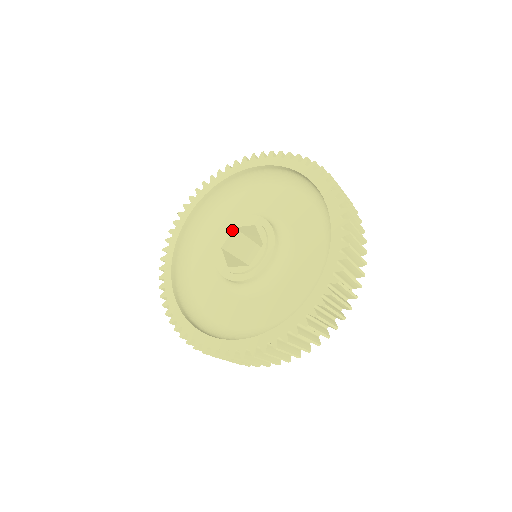
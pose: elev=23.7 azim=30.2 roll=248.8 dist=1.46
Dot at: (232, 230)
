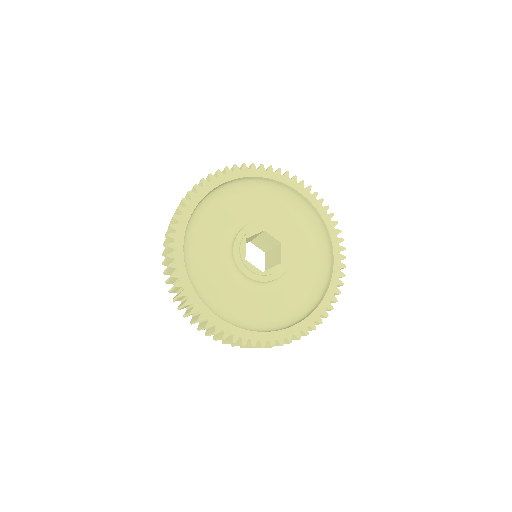
Dot at: (262, 231)
